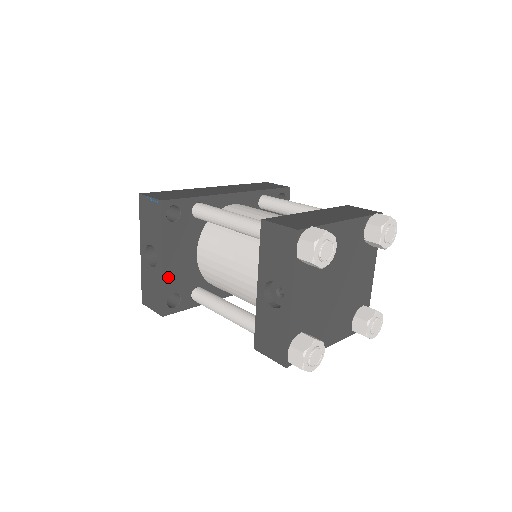
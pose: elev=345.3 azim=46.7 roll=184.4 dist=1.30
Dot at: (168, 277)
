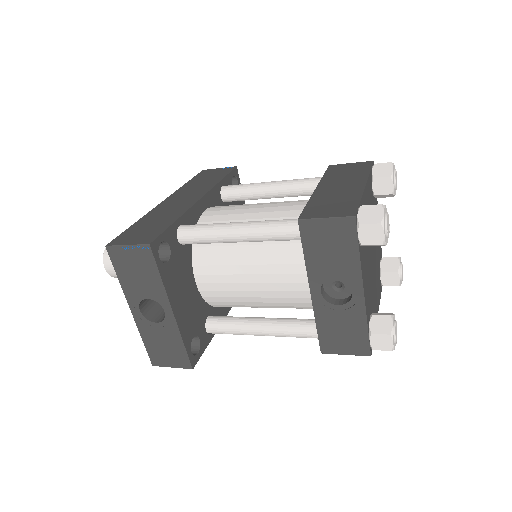
Dot at: (183, 324)
